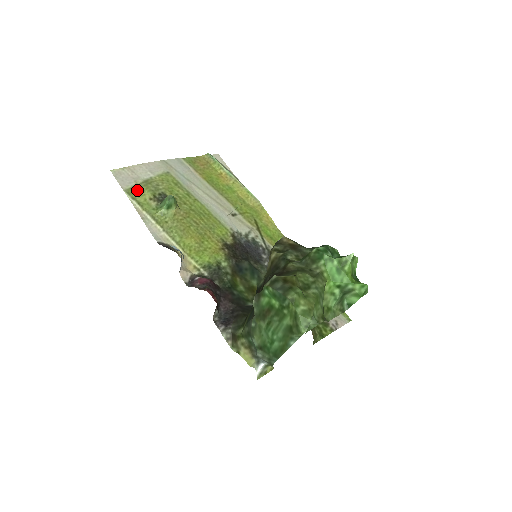
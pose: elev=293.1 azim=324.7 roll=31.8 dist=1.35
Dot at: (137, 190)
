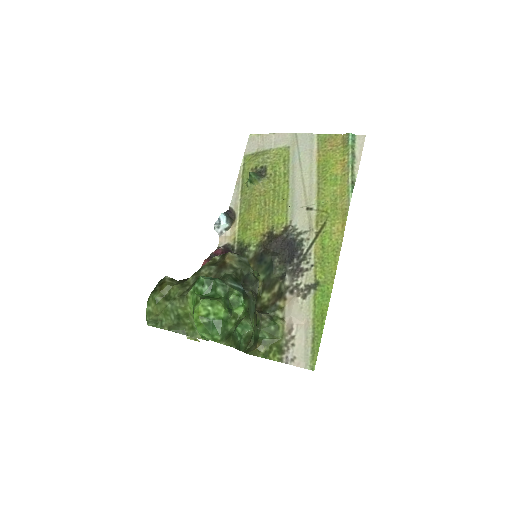
Dot at: (252, 158)
